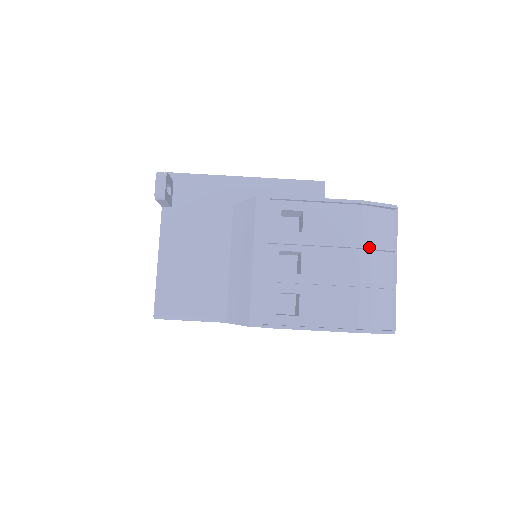
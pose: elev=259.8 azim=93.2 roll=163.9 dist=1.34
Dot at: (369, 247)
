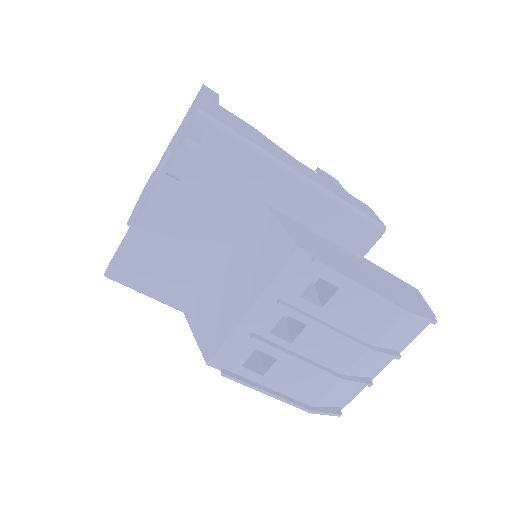
Dot at: (377, 352)
